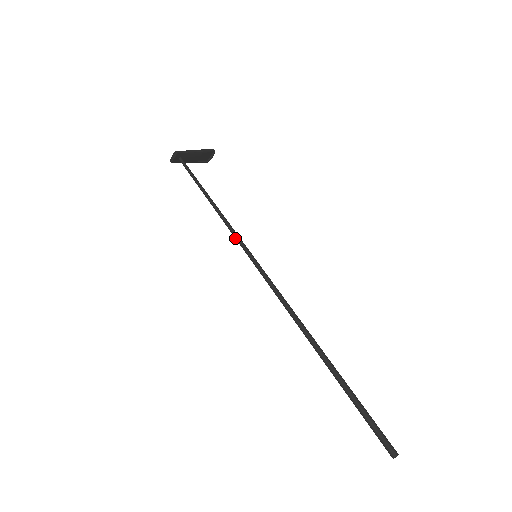
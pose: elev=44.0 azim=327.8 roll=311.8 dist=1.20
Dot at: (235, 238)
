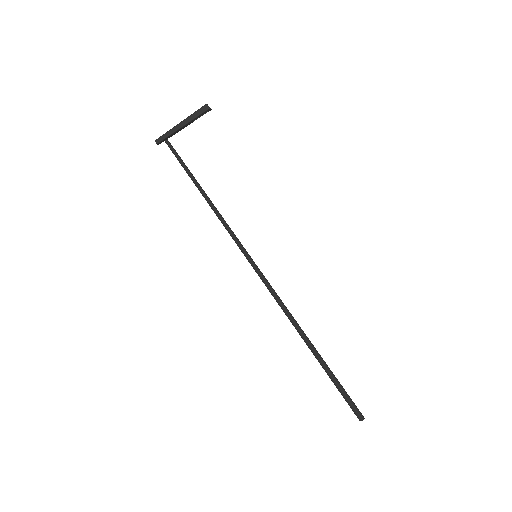
Dot at: (233, 239)
